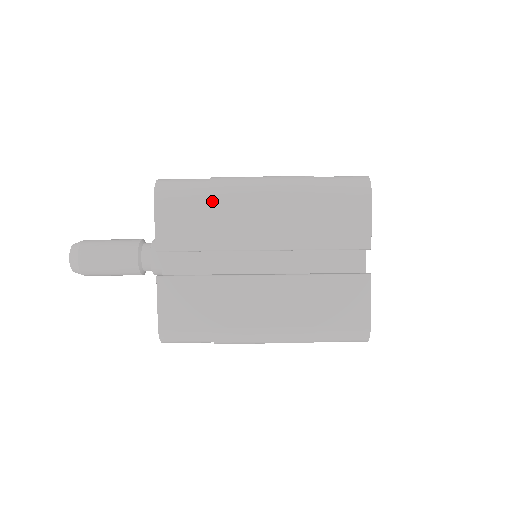
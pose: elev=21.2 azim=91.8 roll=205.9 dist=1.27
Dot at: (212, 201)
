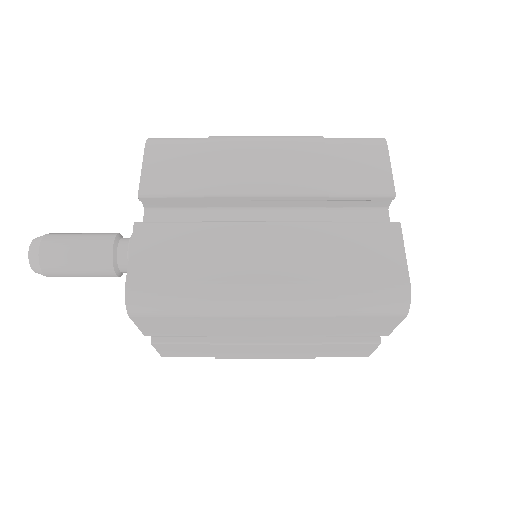
Dot at: (204, 320)
